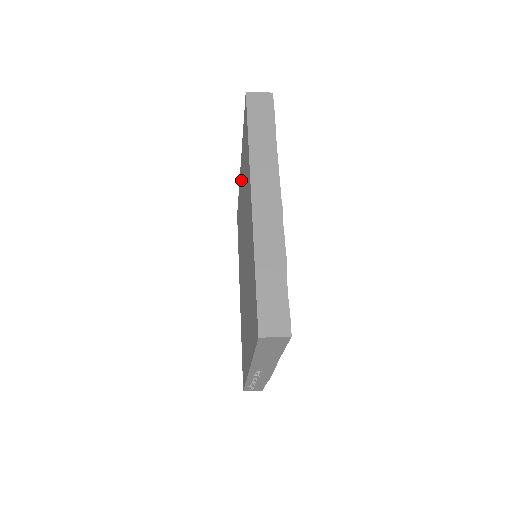
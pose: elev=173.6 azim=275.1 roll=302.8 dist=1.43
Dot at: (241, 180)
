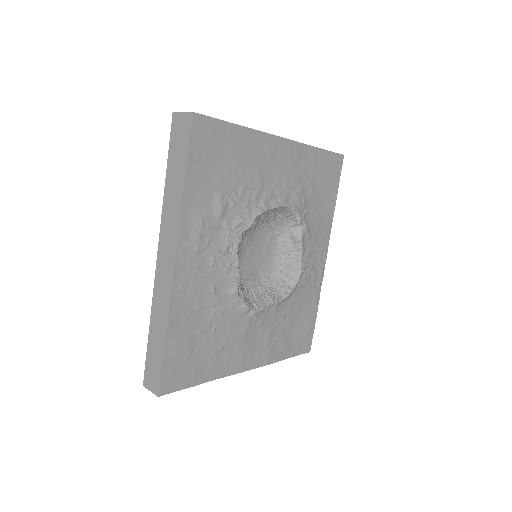
Dot at: occluded
